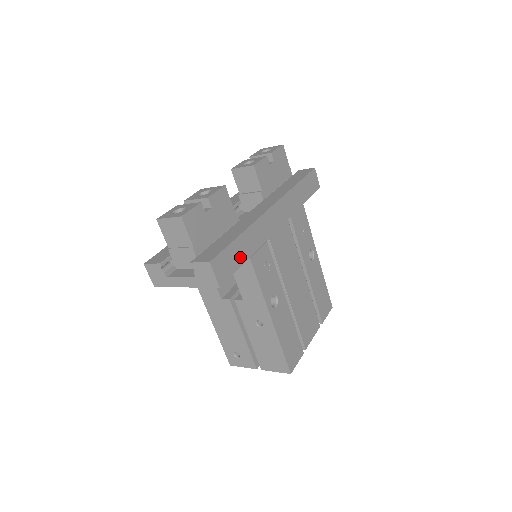
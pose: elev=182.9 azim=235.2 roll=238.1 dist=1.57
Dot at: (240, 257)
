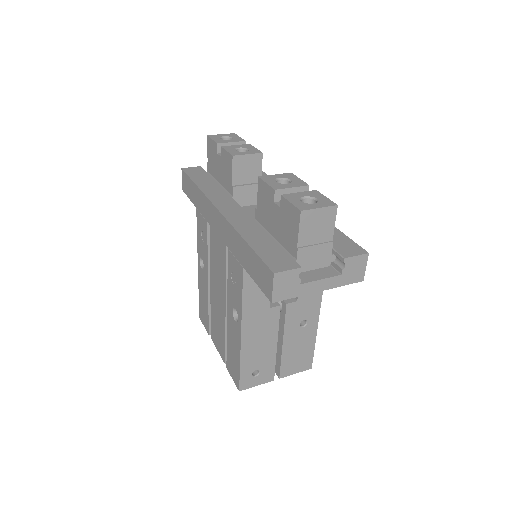
Dot at: occluded
